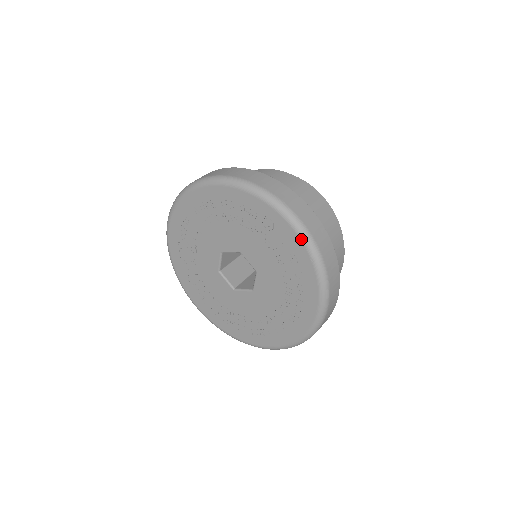
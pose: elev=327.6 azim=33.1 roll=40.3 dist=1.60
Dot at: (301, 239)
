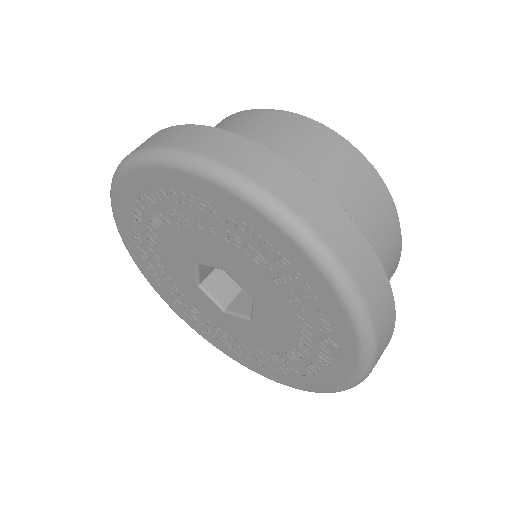
Dot at: (347, 384)
